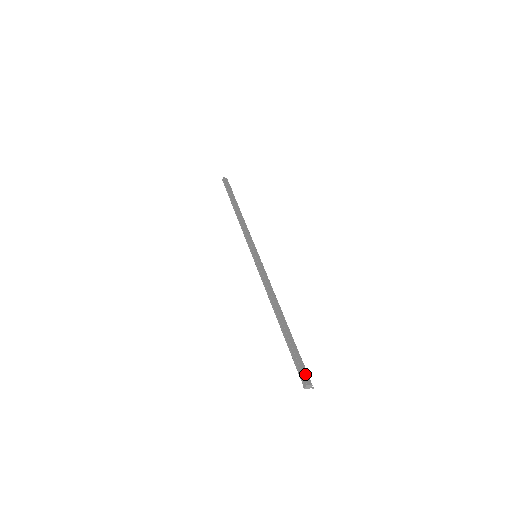
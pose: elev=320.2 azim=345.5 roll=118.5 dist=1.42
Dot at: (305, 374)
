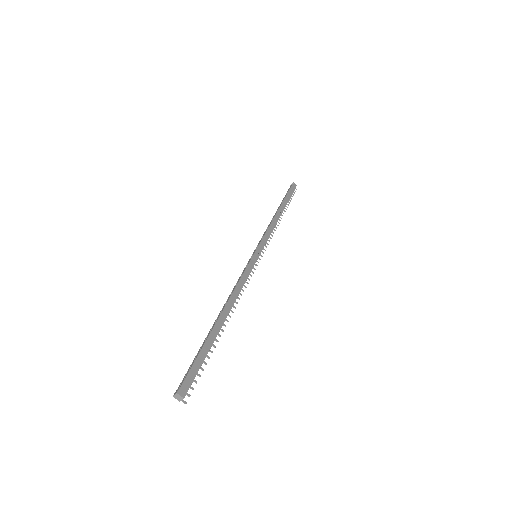
Dot at: (187, 382)
